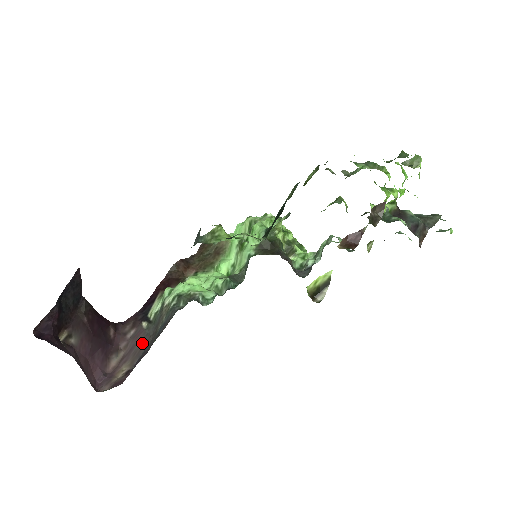
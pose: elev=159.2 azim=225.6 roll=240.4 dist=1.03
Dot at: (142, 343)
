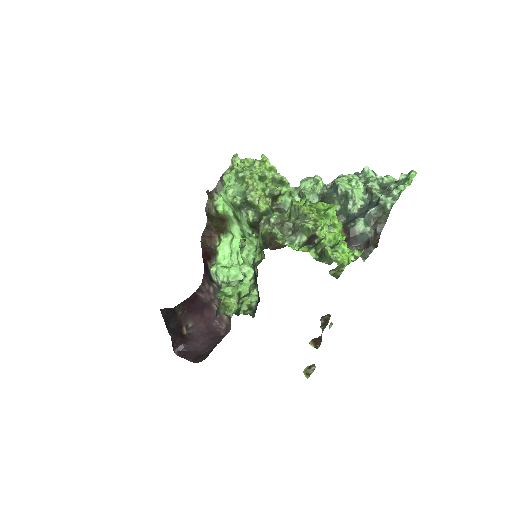
Dot at: occluded
